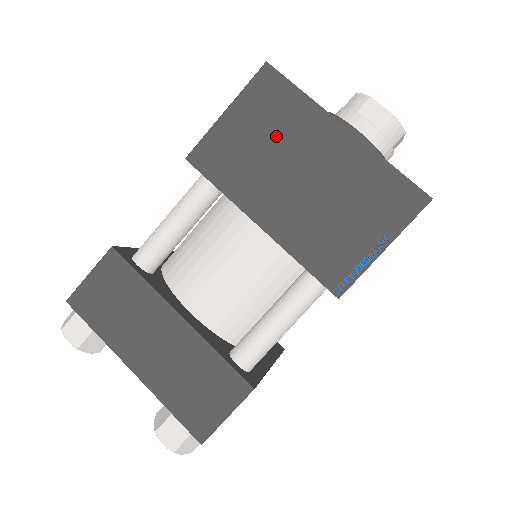
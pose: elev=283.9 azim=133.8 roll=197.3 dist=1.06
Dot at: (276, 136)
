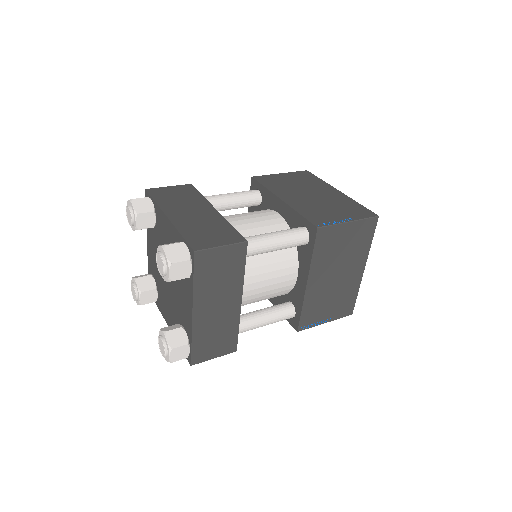
Dot at: (349, 251)
